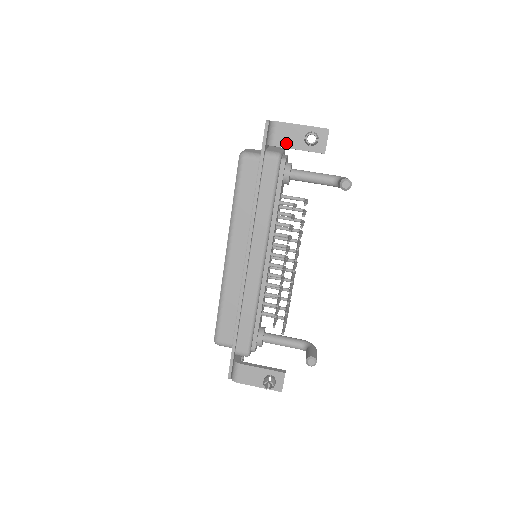
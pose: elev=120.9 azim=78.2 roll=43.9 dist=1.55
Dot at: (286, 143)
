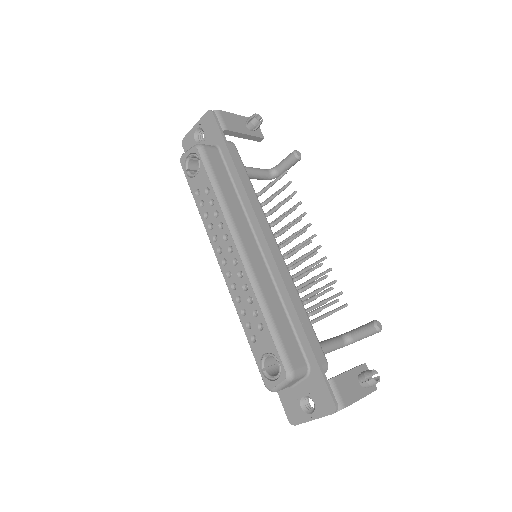
Dot at: (235, 128)
